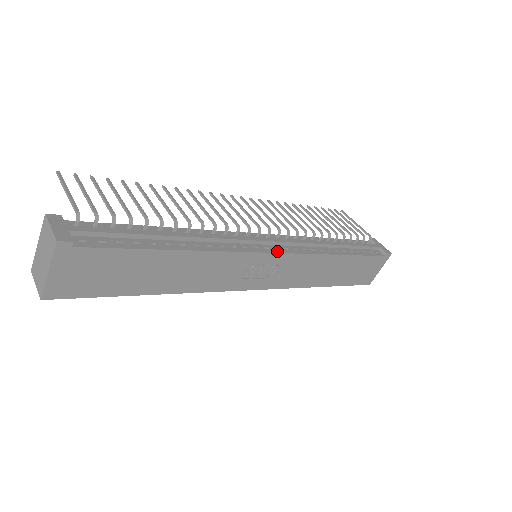
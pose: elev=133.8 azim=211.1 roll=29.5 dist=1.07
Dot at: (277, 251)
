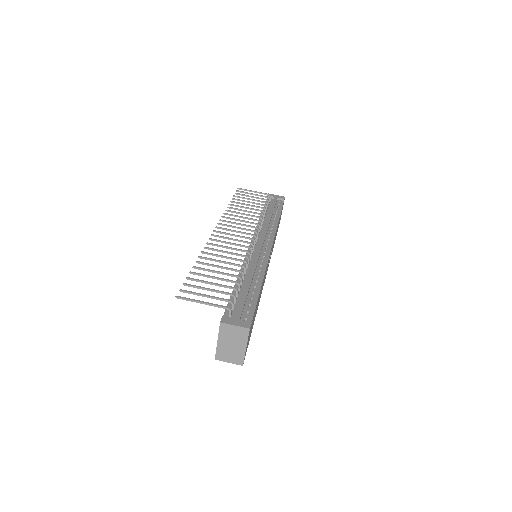
Dot at: (270, 245)
